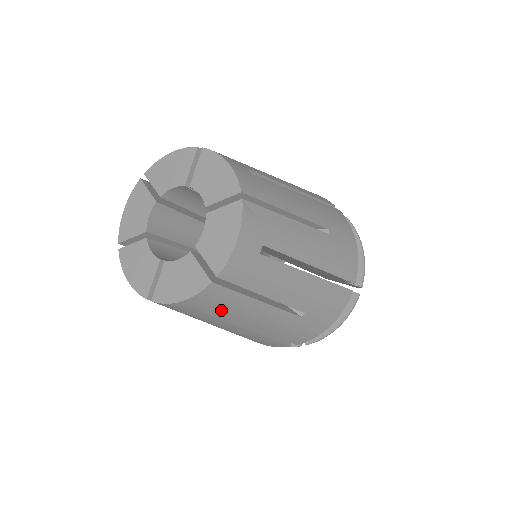
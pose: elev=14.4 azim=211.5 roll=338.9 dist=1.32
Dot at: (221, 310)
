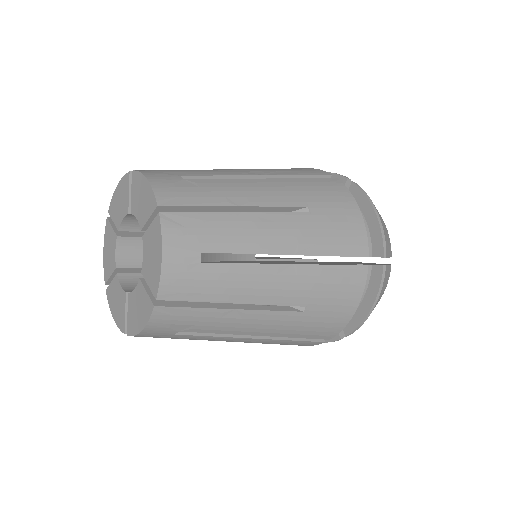
Dot at: (194, 328)
